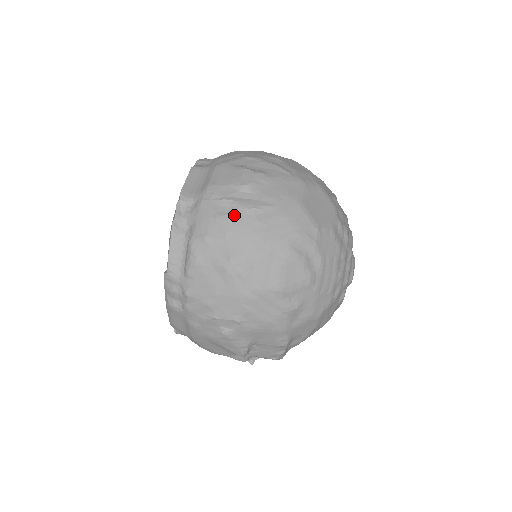
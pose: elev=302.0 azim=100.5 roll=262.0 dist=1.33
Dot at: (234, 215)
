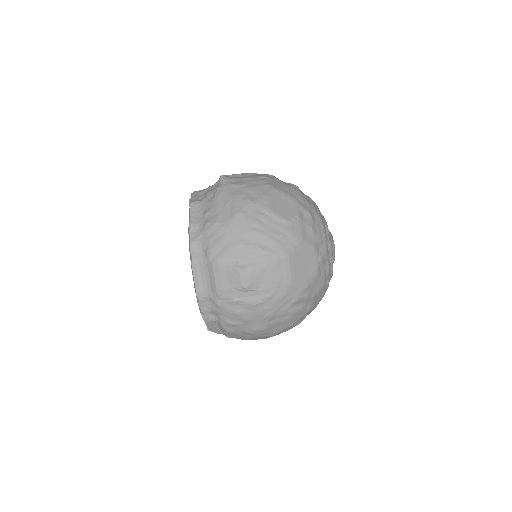
Dot at: (246, 310)
